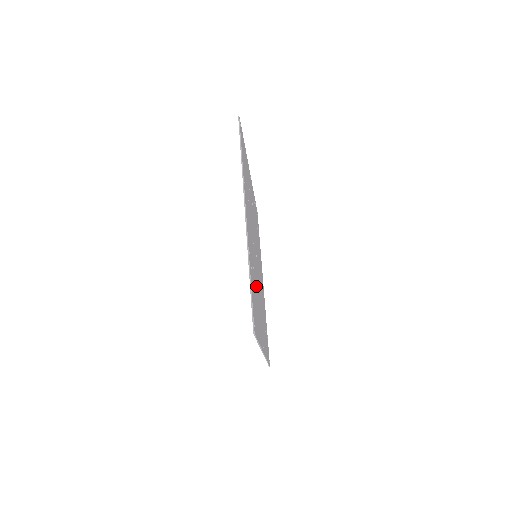
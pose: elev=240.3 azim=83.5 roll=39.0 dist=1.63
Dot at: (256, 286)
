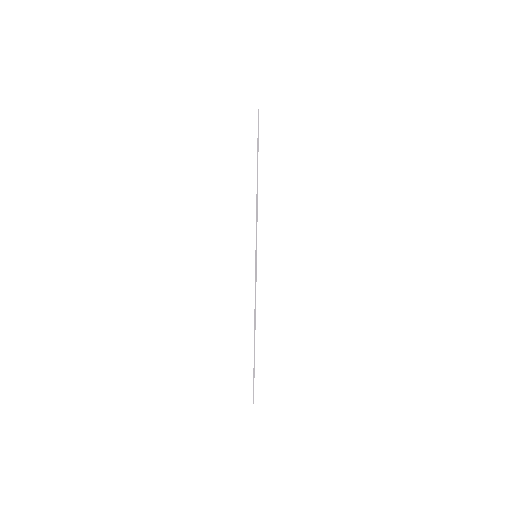
Dot at: occluded
